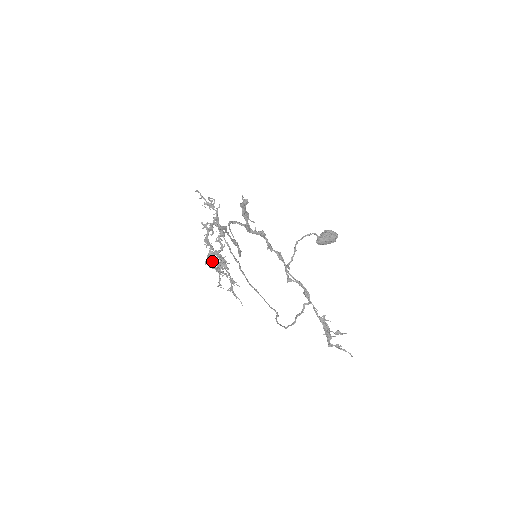
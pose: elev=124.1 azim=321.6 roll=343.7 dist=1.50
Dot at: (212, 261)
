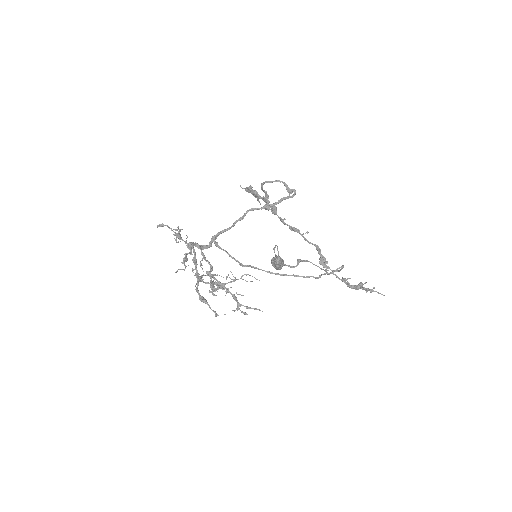
Dot at: (211, 277)
